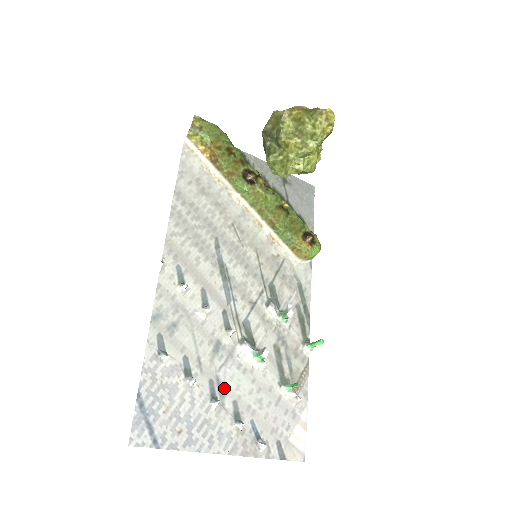
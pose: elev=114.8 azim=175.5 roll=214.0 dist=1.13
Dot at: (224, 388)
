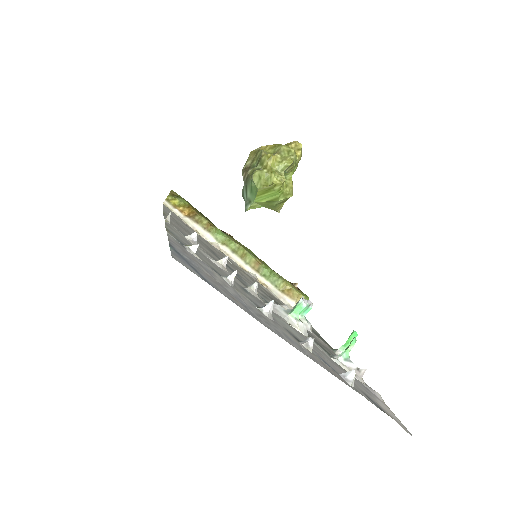
Dot at: occluded
